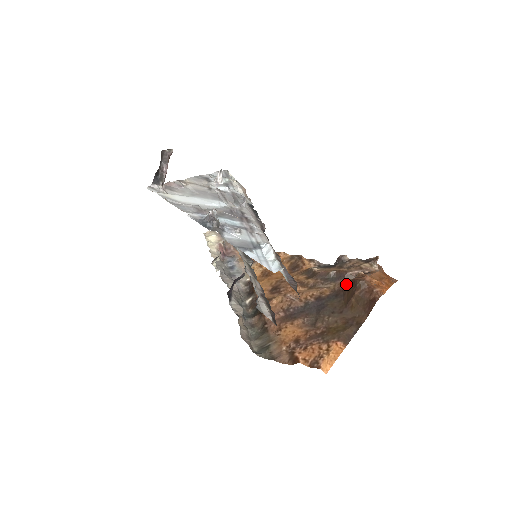
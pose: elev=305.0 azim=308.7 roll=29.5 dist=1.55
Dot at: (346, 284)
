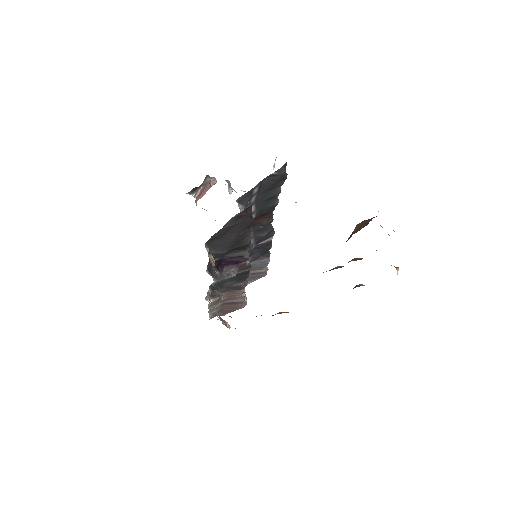
Dot at: occluded
